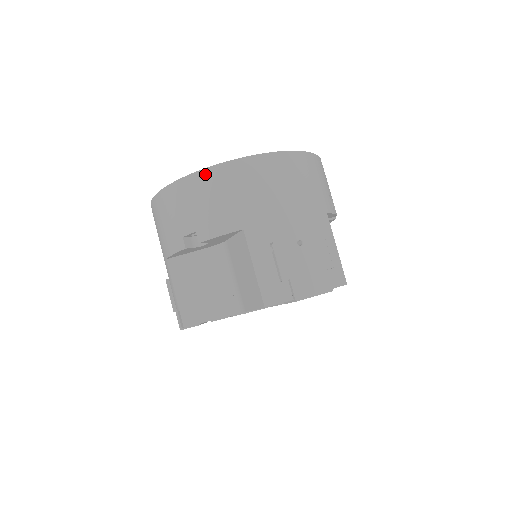
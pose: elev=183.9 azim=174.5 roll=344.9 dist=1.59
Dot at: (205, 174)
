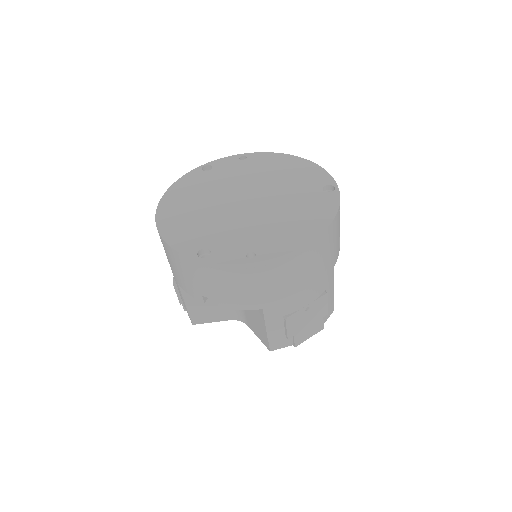
Dot at: (232, 268)
